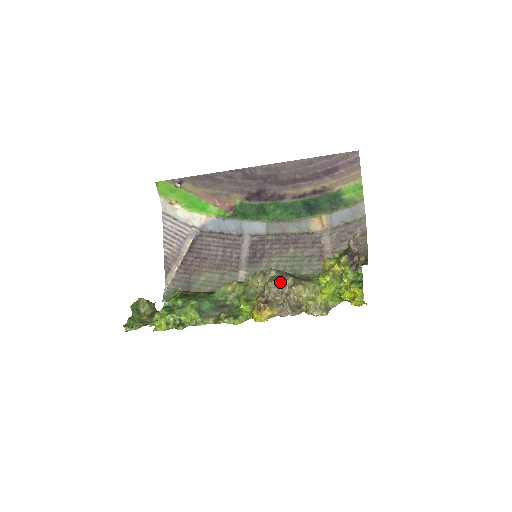
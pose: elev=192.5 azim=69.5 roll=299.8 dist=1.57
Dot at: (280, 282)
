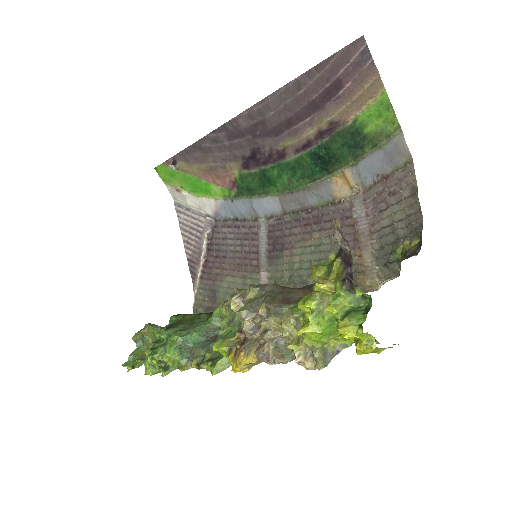
Dot at: (253, 311)
